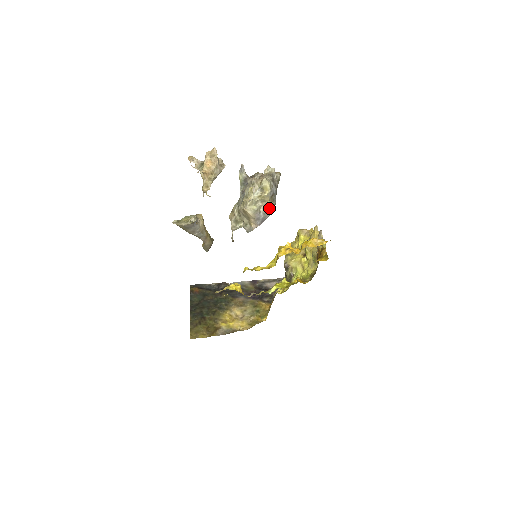
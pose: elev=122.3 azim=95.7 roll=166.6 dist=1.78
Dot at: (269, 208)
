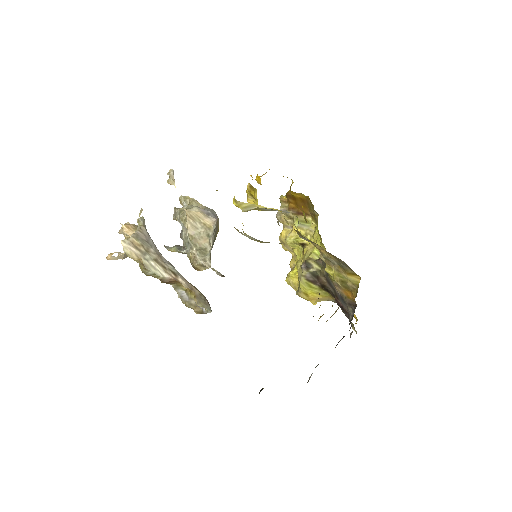
Dot at: (208, 209)
